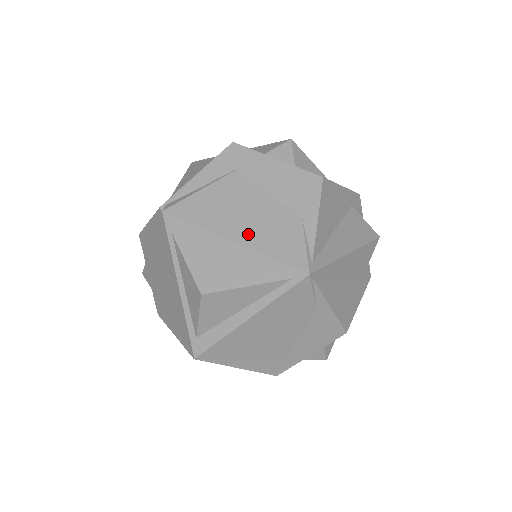
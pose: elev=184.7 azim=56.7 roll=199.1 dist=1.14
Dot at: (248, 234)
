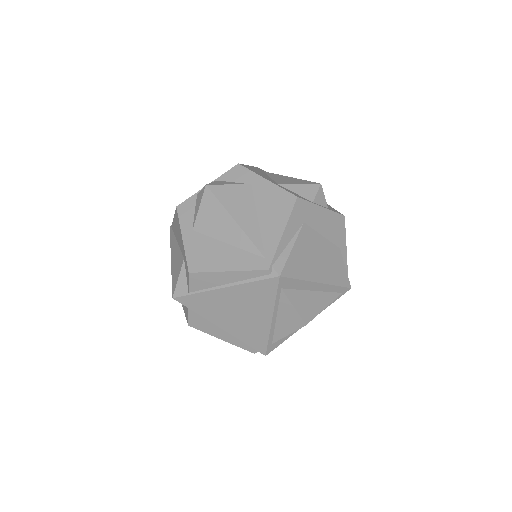
Dot at: (324, 274)
